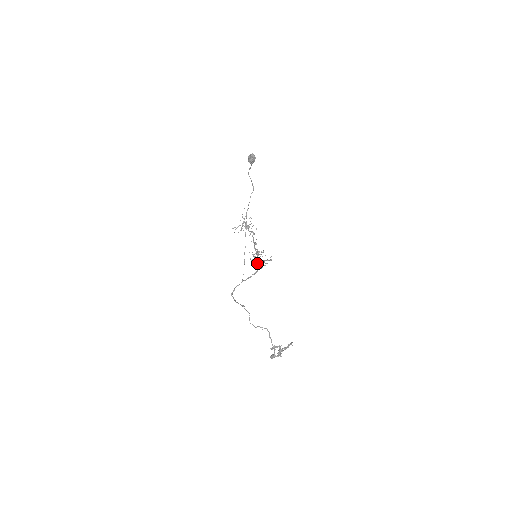
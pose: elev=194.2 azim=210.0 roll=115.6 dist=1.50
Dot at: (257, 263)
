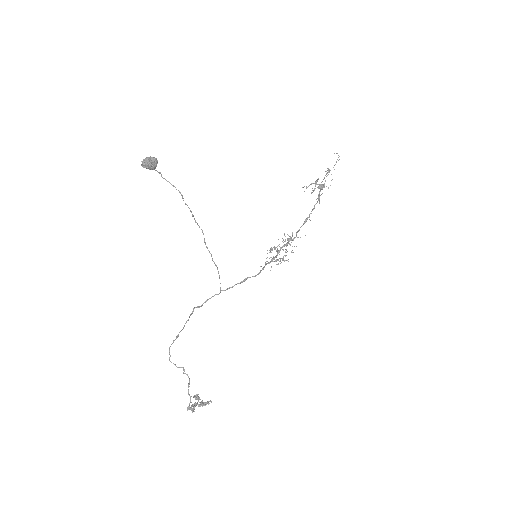
Dot at: occluded
